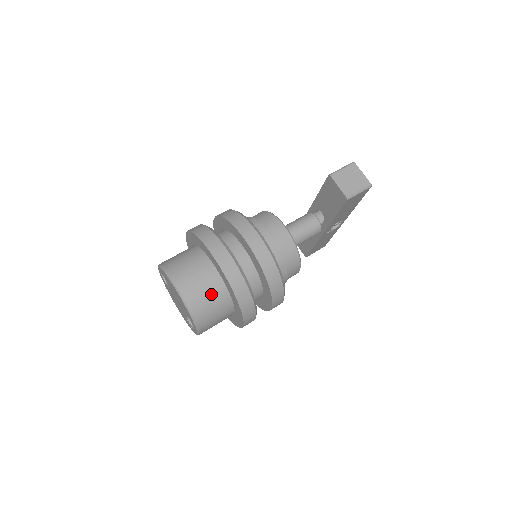
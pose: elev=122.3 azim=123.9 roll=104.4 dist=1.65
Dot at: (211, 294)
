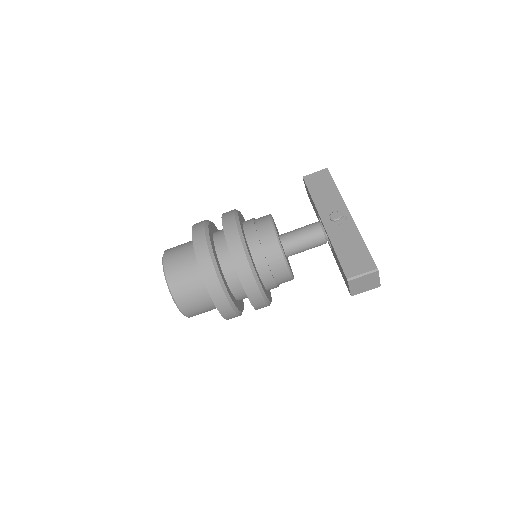
Dot at: (209, 310)
